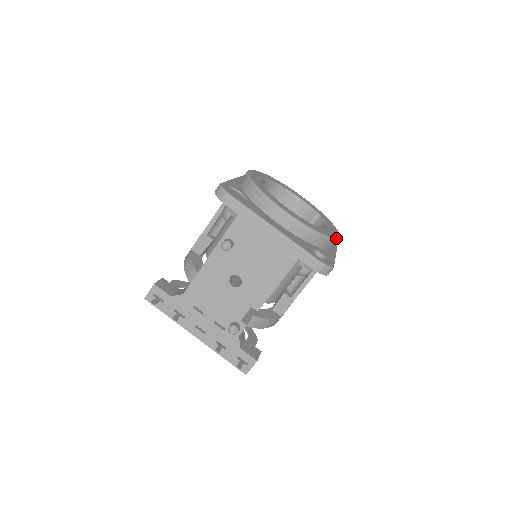
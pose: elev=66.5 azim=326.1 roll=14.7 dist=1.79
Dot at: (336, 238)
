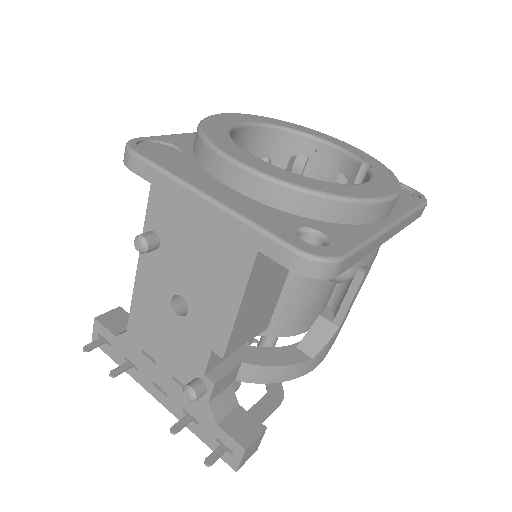
Dot at: (373, 199)
